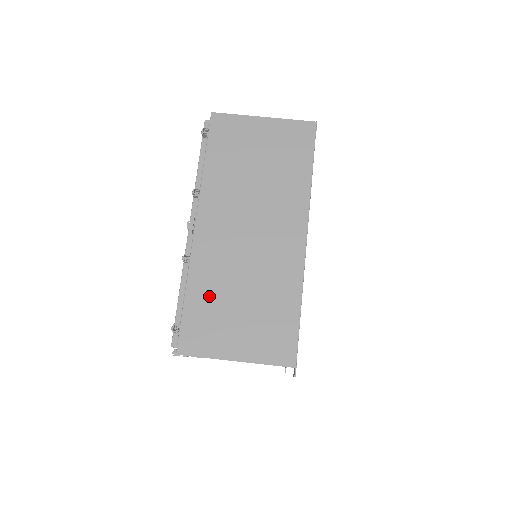
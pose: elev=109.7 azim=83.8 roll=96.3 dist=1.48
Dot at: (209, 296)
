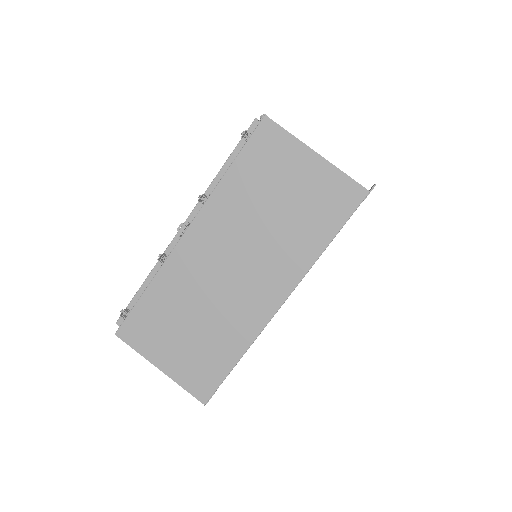
Dot at: (165, 304)
